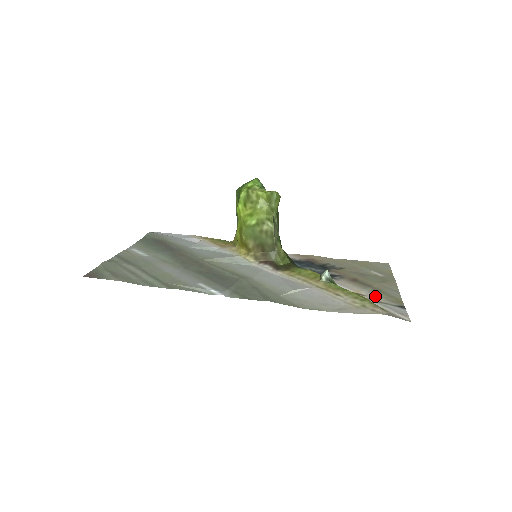
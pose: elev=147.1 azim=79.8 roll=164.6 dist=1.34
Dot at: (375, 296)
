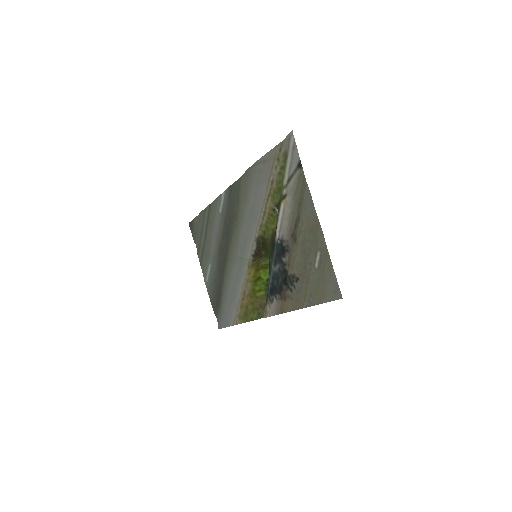
Dot at: (293, 192)
